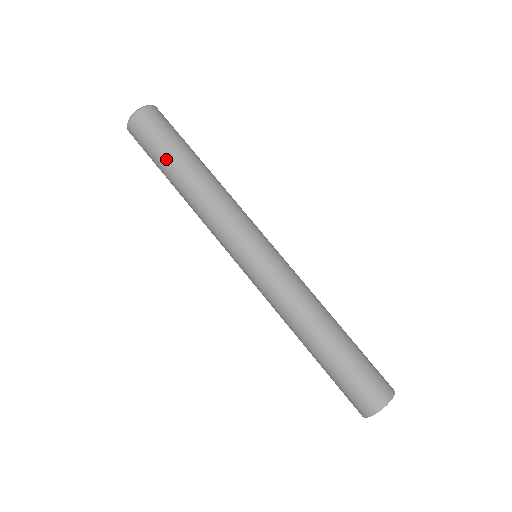
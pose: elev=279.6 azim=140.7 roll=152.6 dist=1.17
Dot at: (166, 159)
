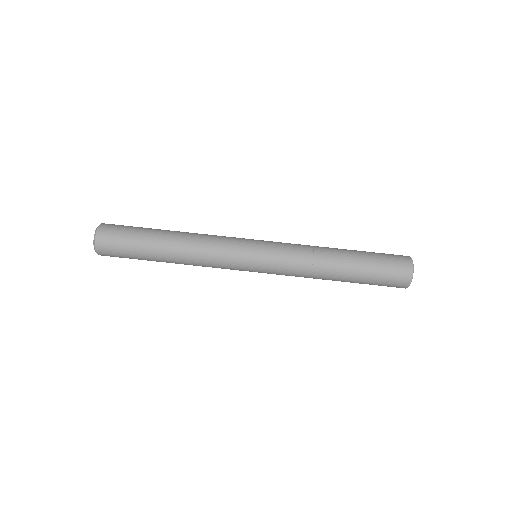
Dot at: (144, 254)
